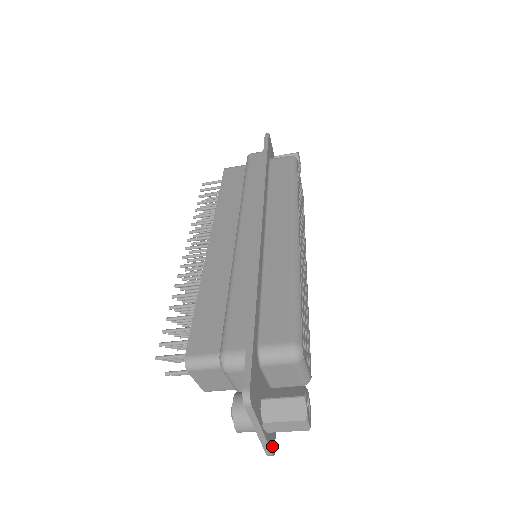
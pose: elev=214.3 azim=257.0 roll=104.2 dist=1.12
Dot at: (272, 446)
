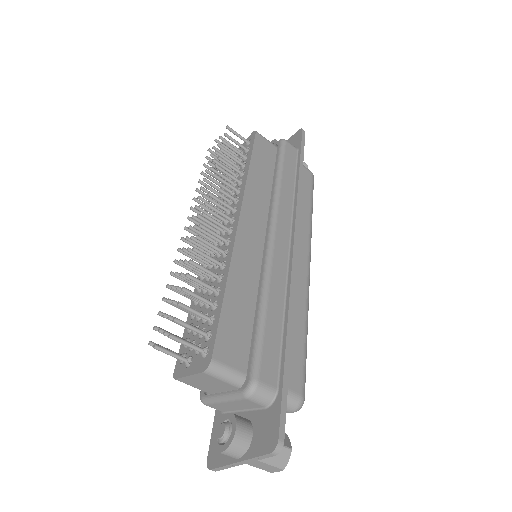
Dot at: occluded
